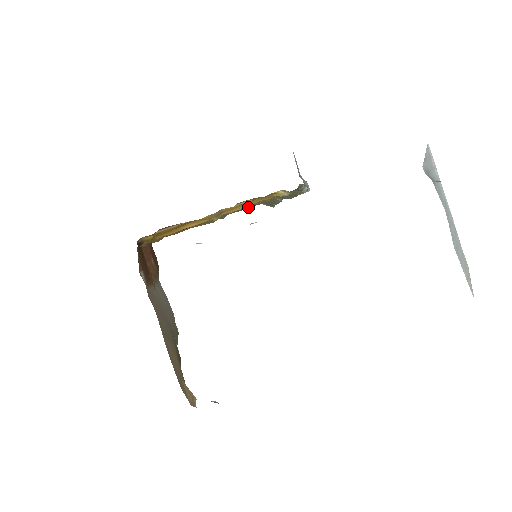
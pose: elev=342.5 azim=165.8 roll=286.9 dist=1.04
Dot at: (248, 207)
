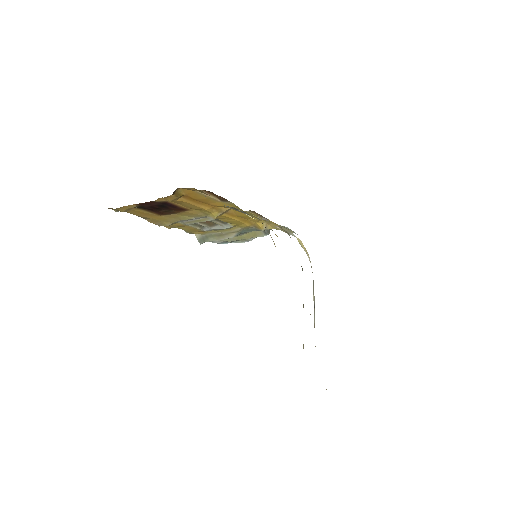
Dot at: (192, 231)
